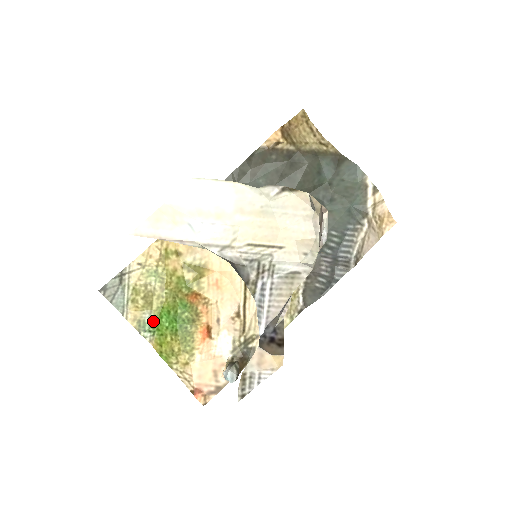
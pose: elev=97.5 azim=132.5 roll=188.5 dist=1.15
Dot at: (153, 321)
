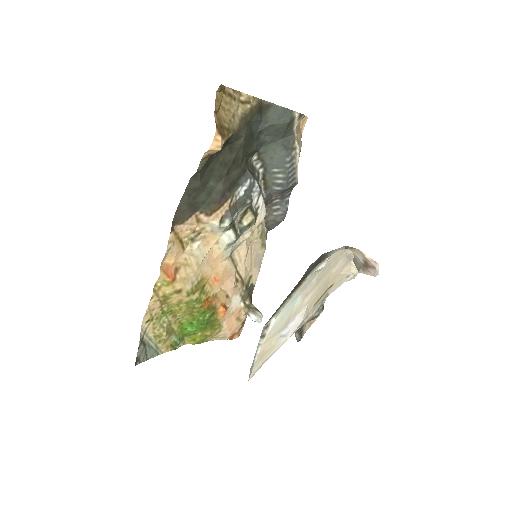
Dot at: (180, 335)
